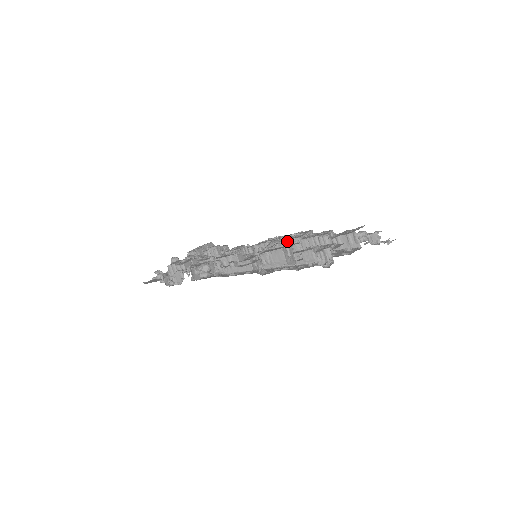
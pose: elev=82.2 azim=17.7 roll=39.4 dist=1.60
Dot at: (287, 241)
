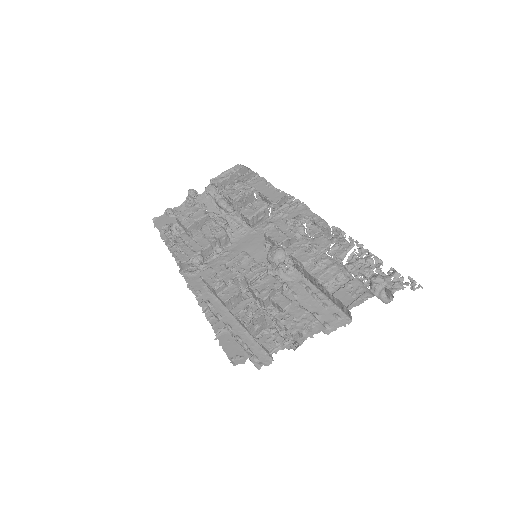
Dot at: (292, 256)
